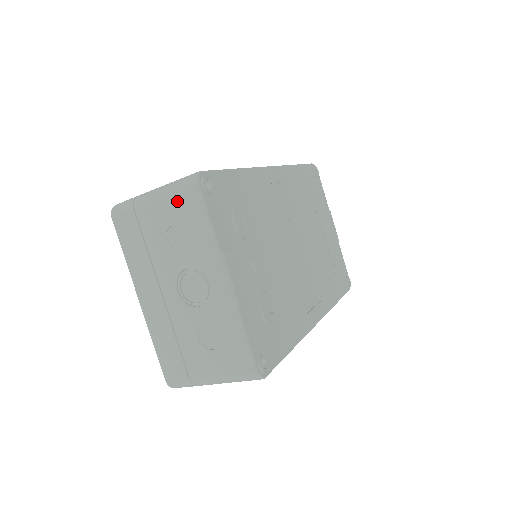
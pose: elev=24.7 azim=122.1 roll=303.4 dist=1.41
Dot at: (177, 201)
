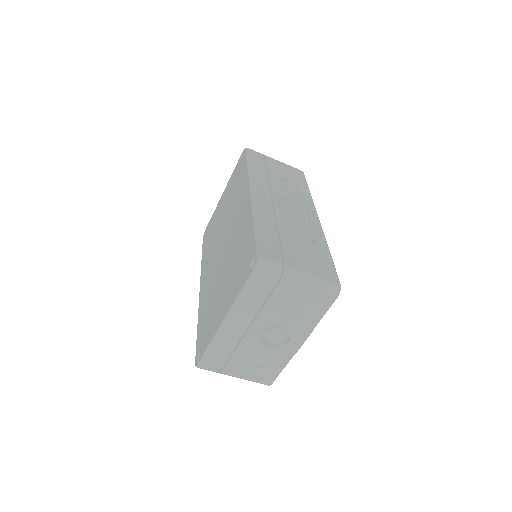
Dot at: (316, 296)
